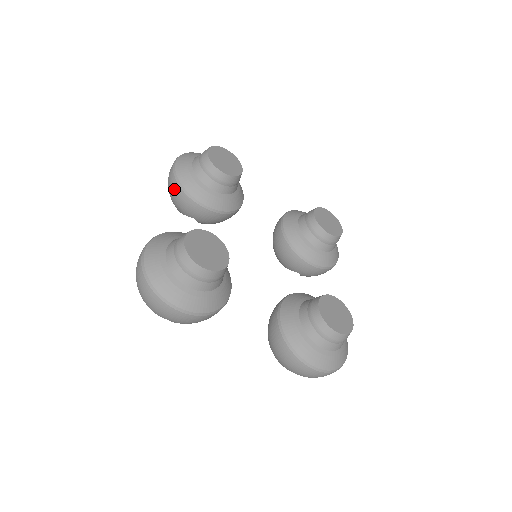
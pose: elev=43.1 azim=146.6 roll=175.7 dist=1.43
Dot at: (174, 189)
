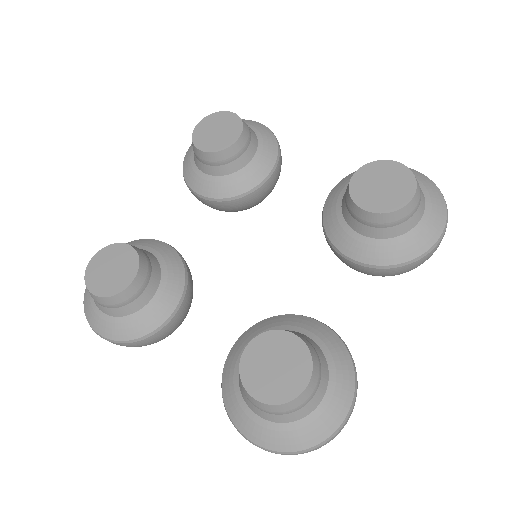
Dot at: occluded
